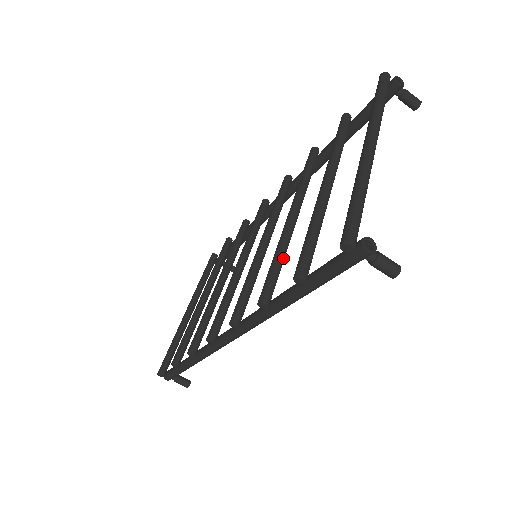
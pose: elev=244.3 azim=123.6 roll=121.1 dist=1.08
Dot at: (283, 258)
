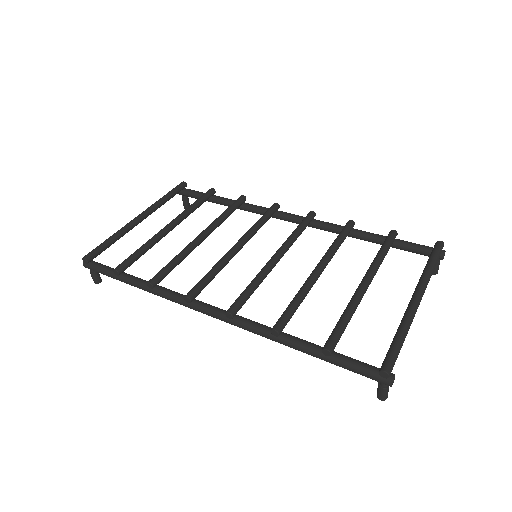
Dot at: occluded
